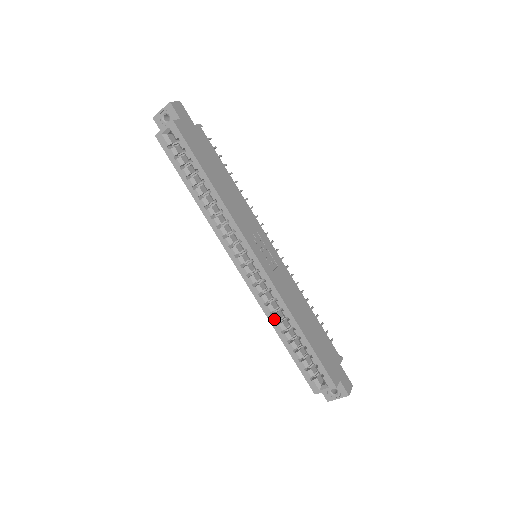
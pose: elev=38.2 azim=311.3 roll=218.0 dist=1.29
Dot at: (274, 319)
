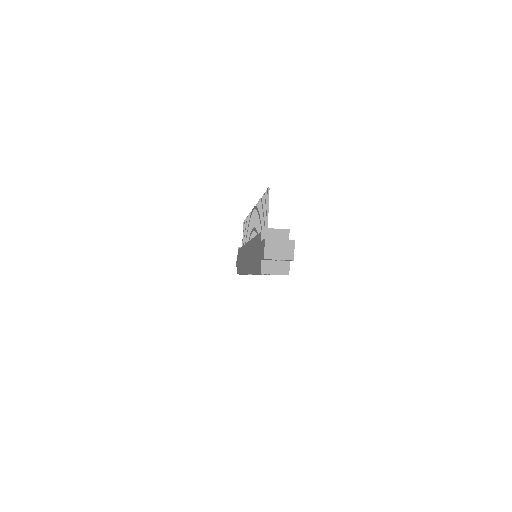
Dot at: occluded
